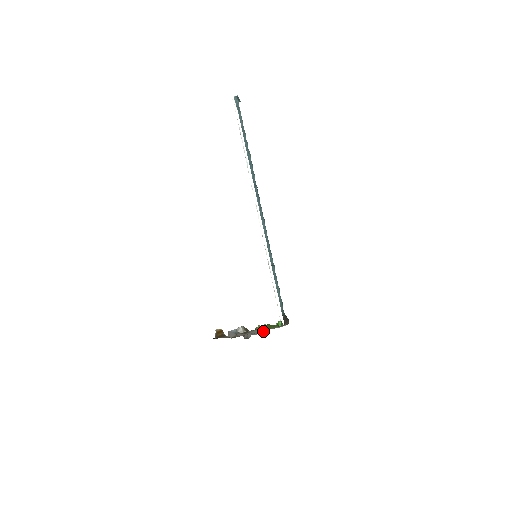
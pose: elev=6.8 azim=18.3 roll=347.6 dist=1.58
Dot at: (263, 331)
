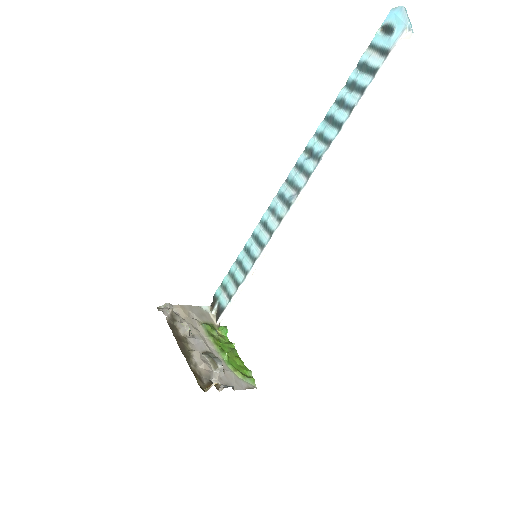
Dot at: (191, 317)
